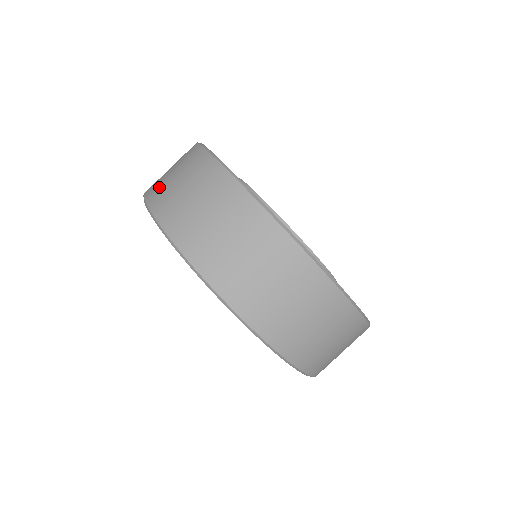
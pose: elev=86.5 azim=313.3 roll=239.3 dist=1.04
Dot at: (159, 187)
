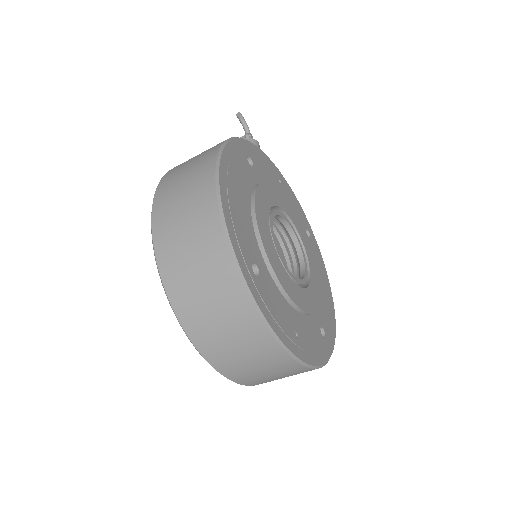
Dot at: (167, 195)
